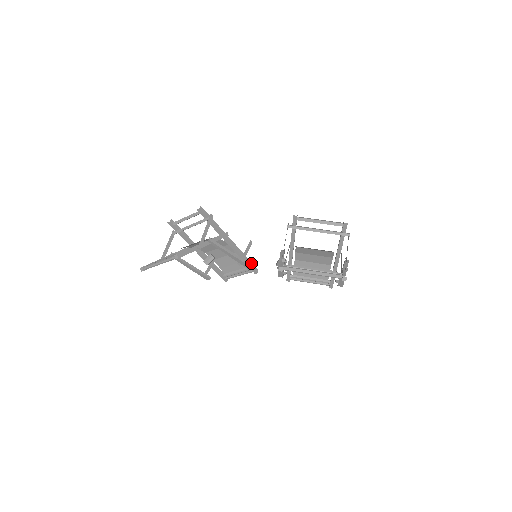
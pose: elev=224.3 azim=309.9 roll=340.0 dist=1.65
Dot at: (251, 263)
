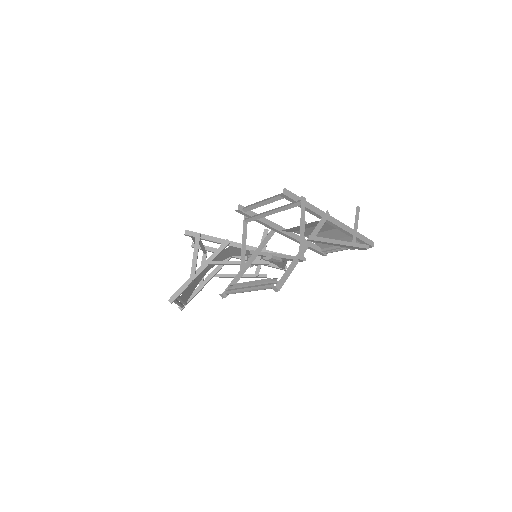
Dot at: (277, 253)
